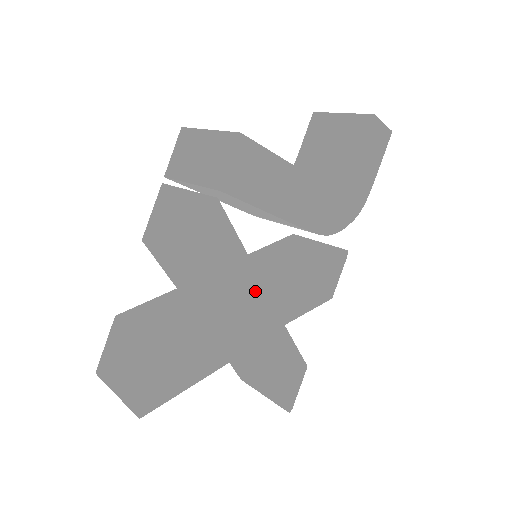
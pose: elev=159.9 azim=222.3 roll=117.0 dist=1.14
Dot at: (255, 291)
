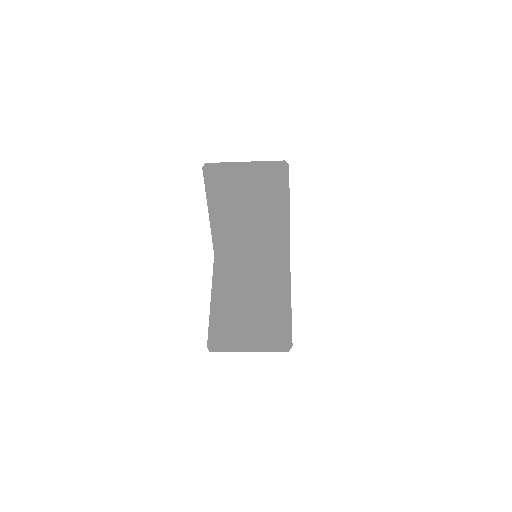
Dot at: occluded
